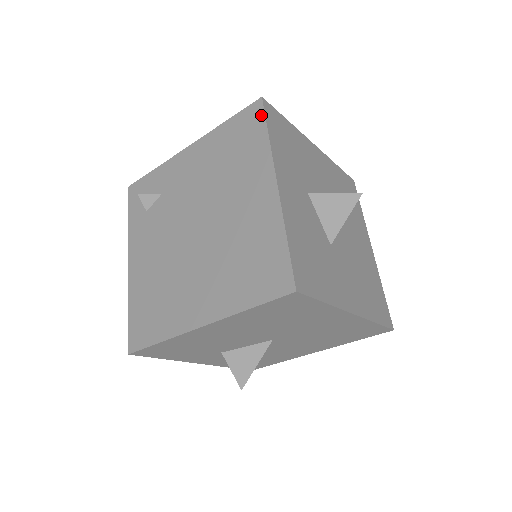
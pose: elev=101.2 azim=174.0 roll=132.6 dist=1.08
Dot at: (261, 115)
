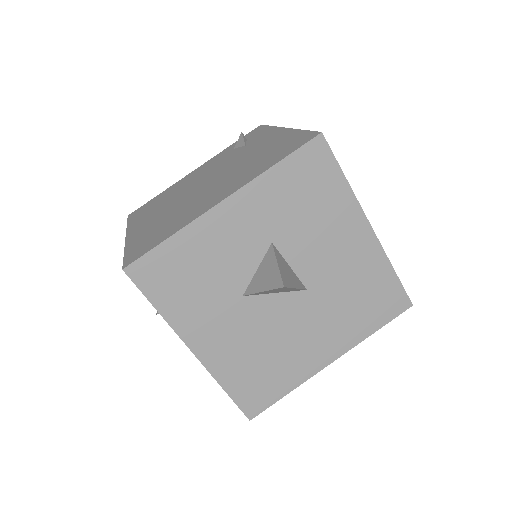
Dot at: (300, 145)
